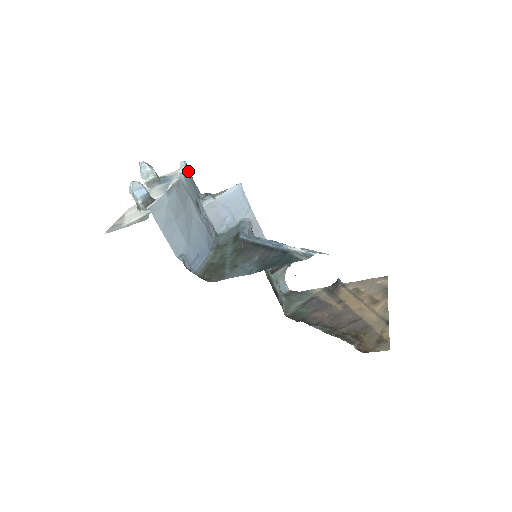
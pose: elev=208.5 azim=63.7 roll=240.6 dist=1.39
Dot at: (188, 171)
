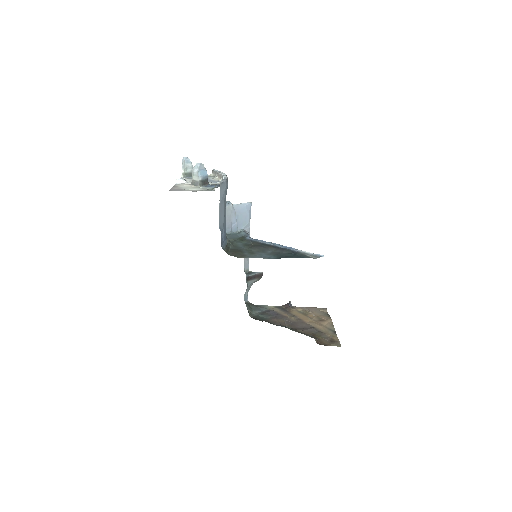
Dot at: occluded
